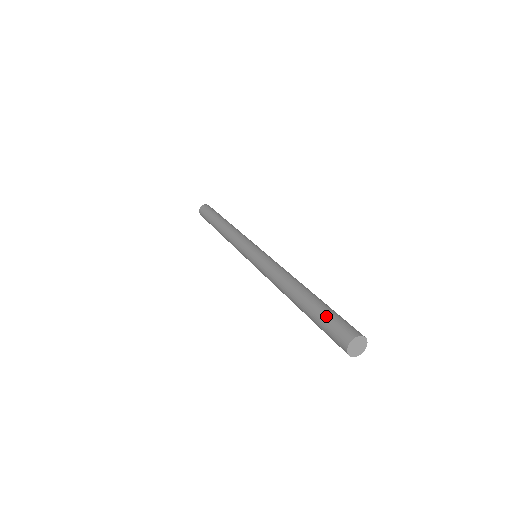
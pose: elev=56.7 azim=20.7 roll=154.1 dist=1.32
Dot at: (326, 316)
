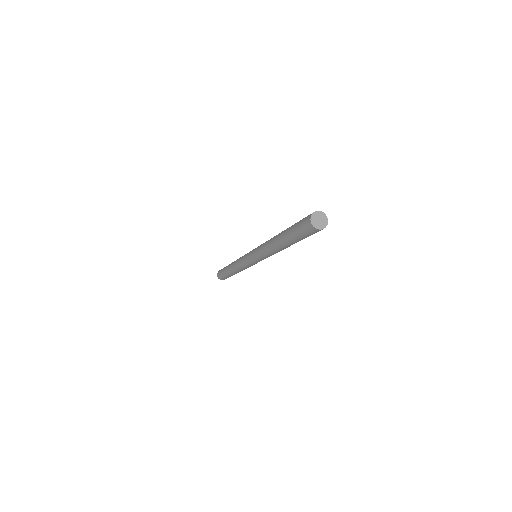
Dot at: (295, 228)
